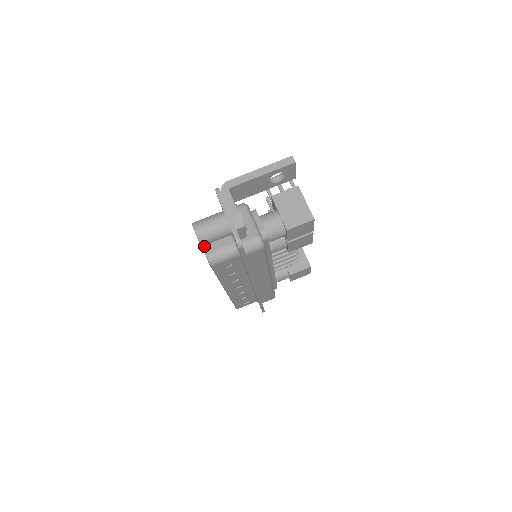
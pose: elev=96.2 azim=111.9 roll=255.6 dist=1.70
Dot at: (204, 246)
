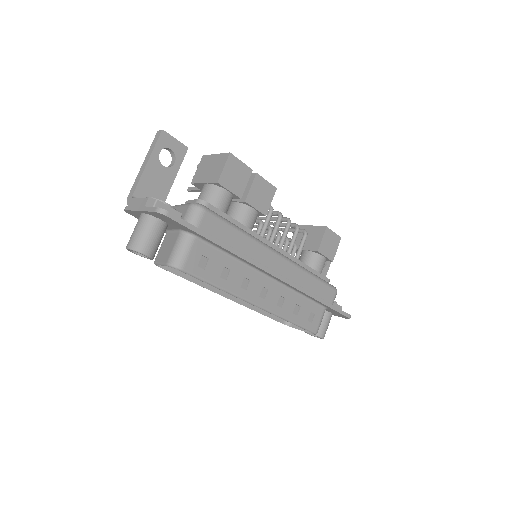
Dot at: (163, 263)
